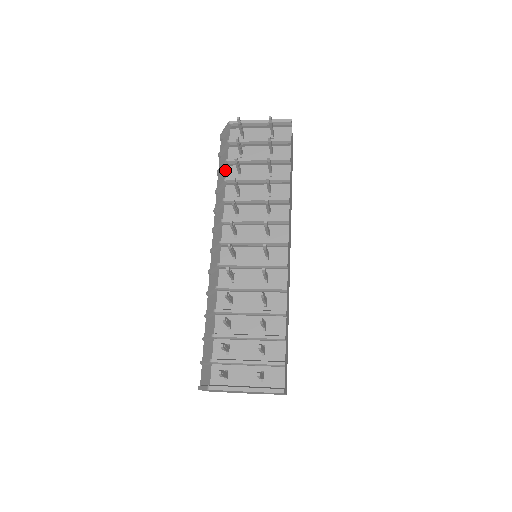
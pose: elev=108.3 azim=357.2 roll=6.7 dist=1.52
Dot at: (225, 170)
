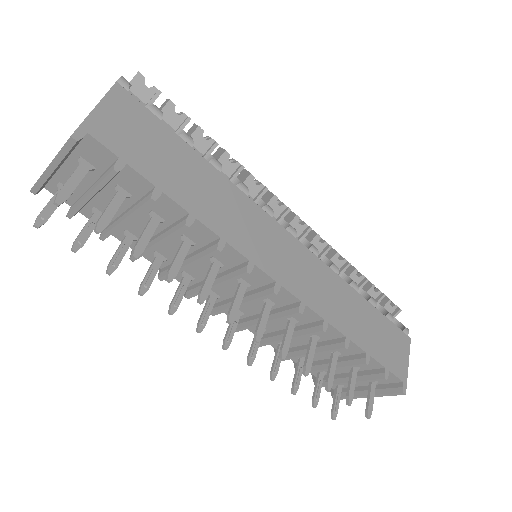
Dot at: occluded
